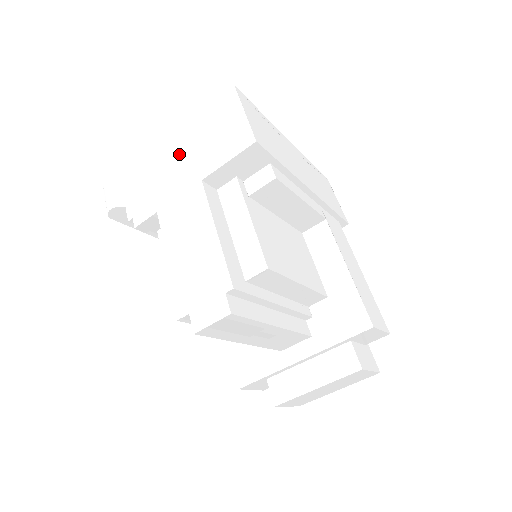
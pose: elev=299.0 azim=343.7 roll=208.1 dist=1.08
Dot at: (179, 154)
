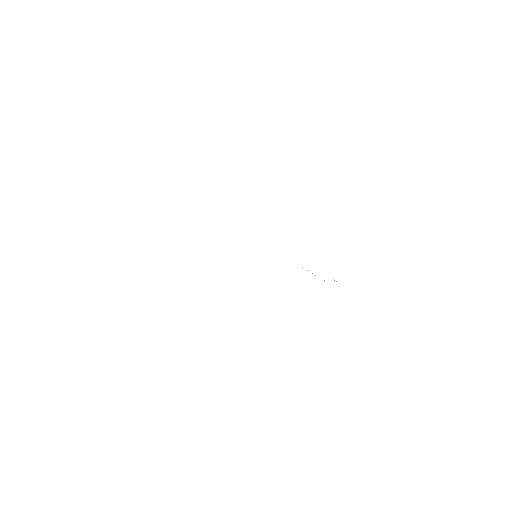
Dot at: occluded
